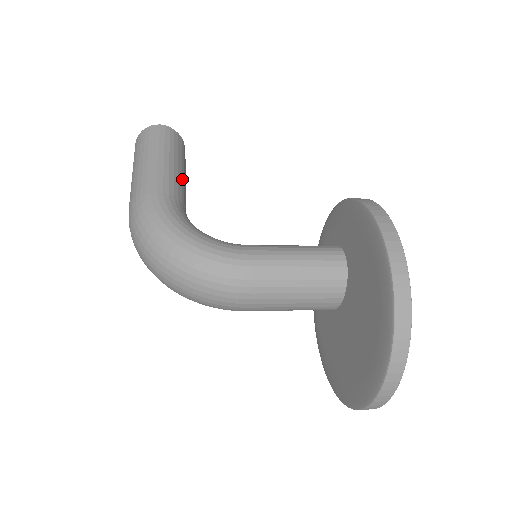
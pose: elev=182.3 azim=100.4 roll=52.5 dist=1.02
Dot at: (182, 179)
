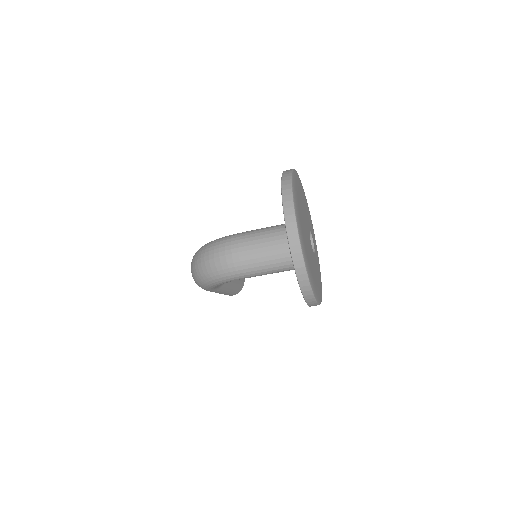
Dot at: occluded
